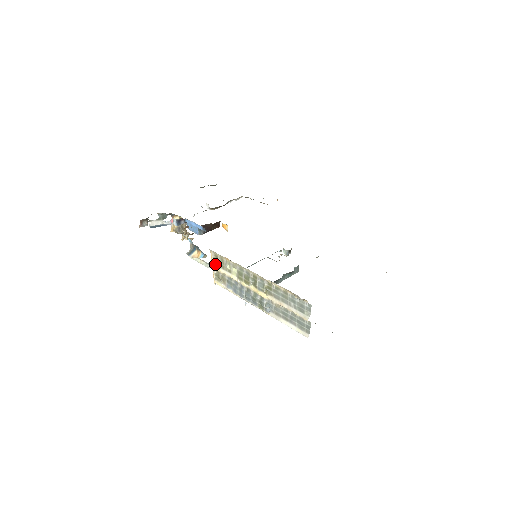
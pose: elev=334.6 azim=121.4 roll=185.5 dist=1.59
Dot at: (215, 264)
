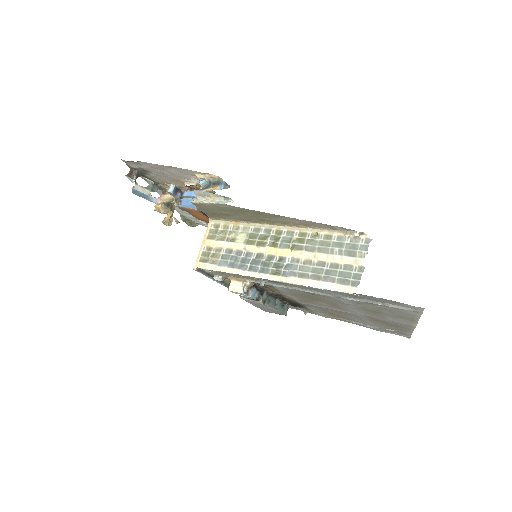
Dot at: (210, 238)
